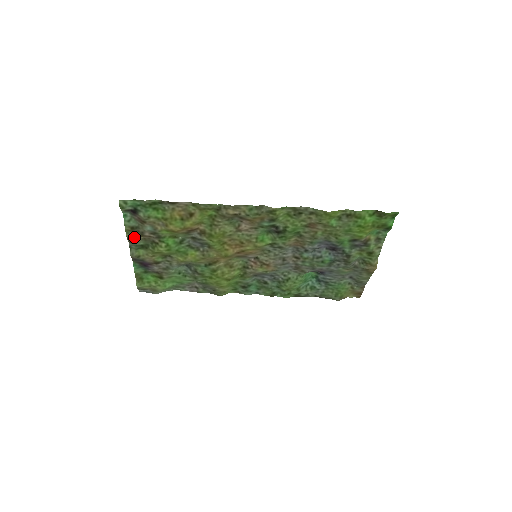
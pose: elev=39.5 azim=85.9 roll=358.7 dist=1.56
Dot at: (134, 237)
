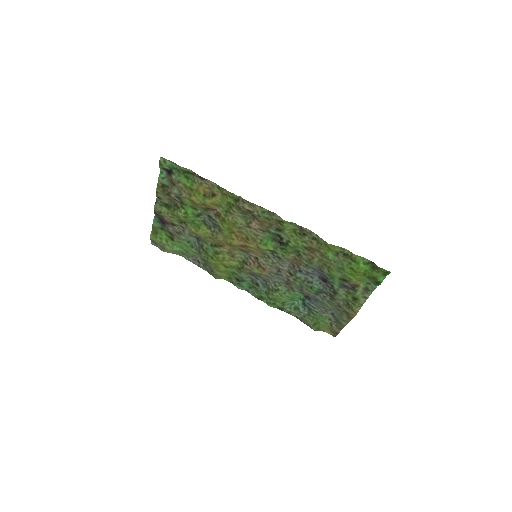
Dot at: (162, 194)
